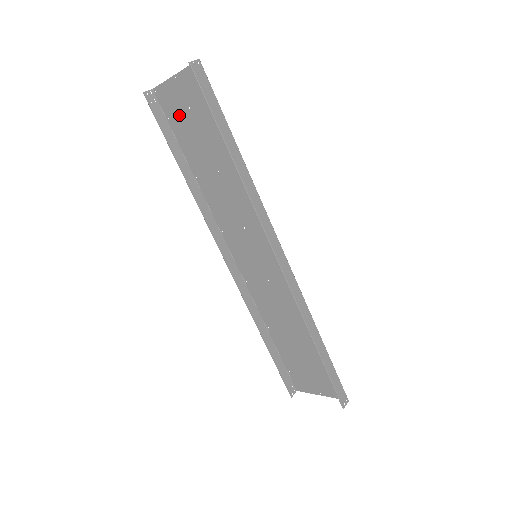
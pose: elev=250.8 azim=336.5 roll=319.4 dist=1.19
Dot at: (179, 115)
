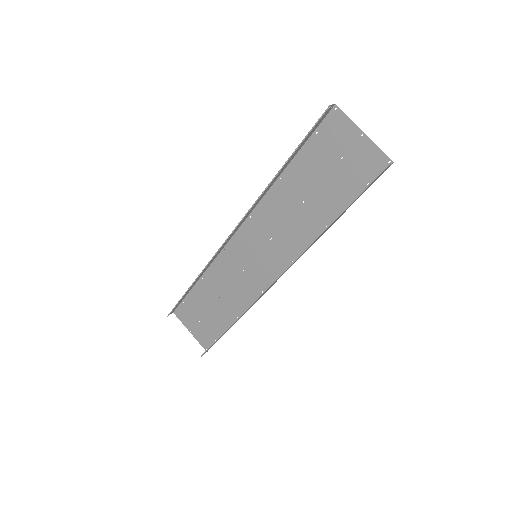
Dot at: (329, 146)
